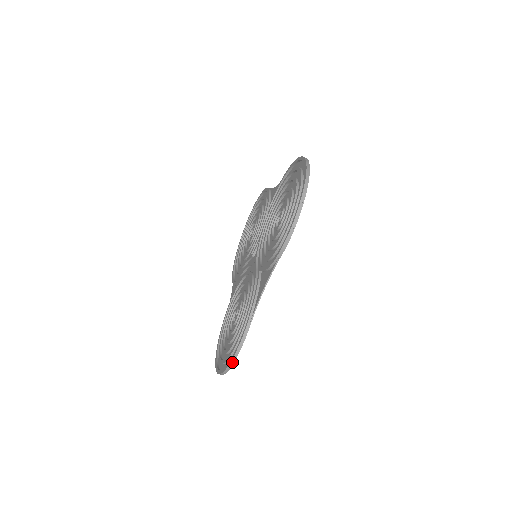
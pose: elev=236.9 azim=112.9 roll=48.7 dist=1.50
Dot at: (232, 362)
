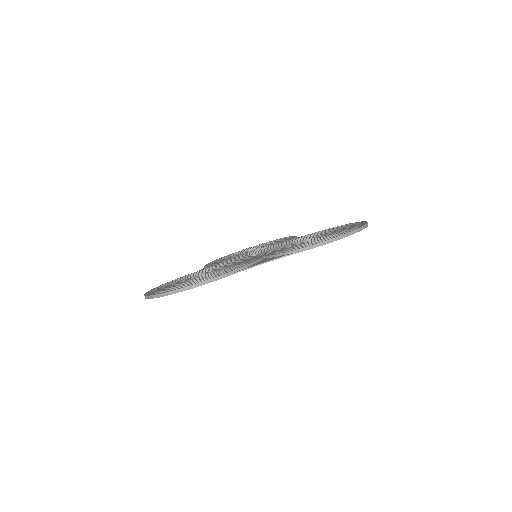
Dot at: (182, 289)
